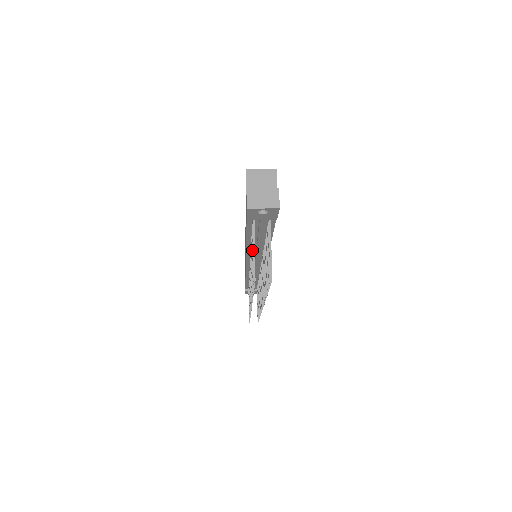
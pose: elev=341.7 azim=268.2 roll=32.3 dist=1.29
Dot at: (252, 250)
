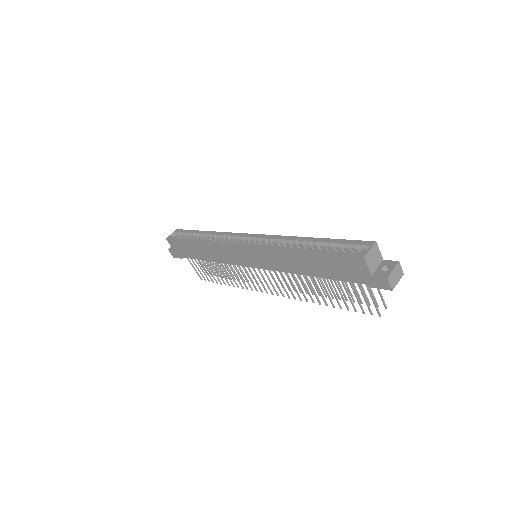
Dot at: (355, 294)
